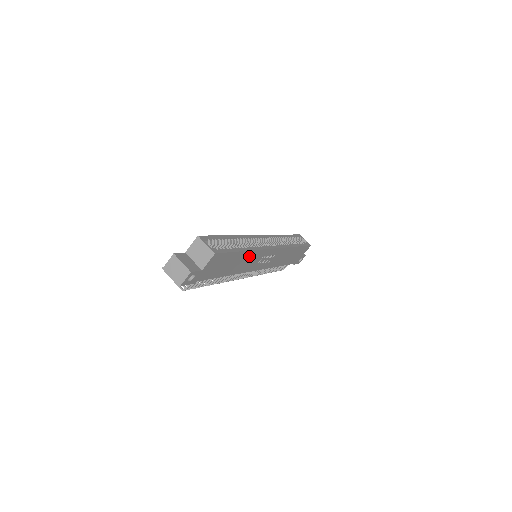
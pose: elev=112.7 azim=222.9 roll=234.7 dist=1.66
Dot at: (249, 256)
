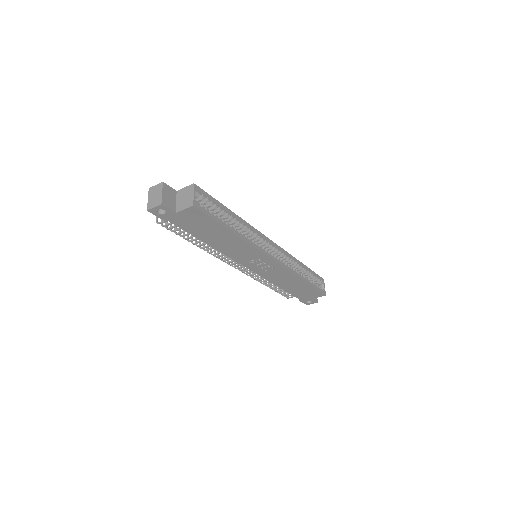
Dot at: (239, 243)
